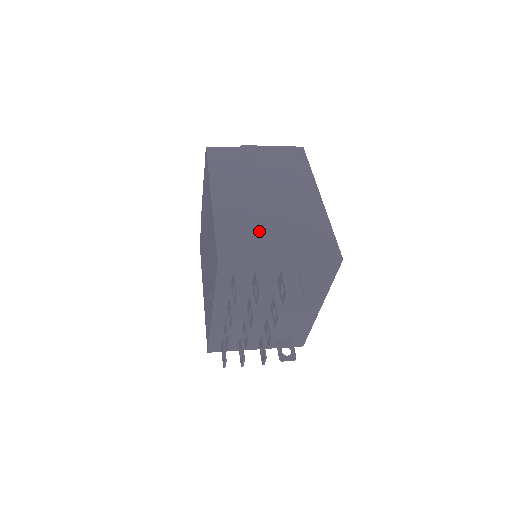
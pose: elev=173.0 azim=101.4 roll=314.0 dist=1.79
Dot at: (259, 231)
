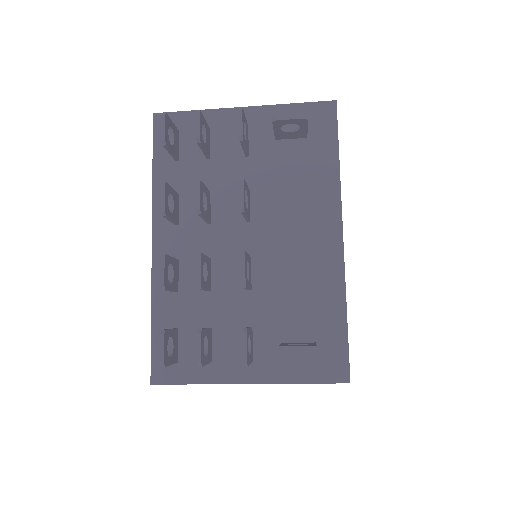
Dot at: occluded
